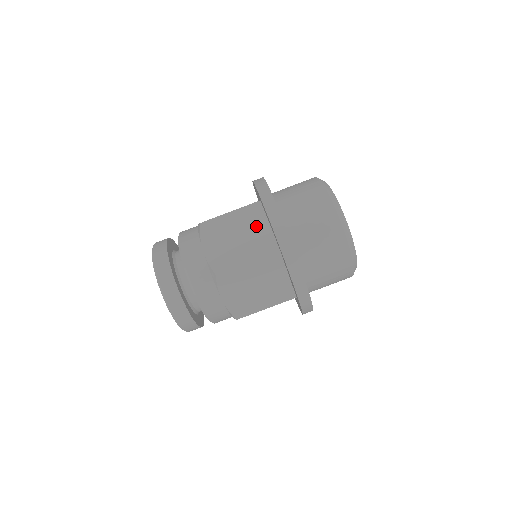
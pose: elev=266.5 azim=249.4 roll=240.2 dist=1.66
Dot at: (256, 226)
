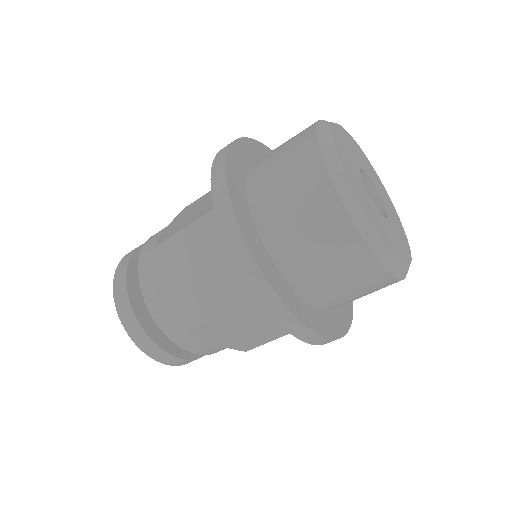
Dot at: occluded
